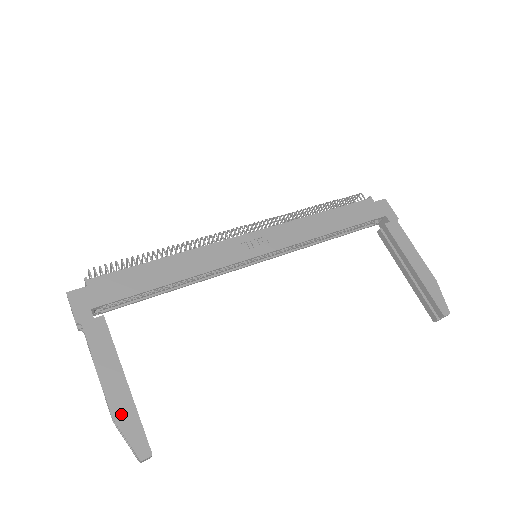
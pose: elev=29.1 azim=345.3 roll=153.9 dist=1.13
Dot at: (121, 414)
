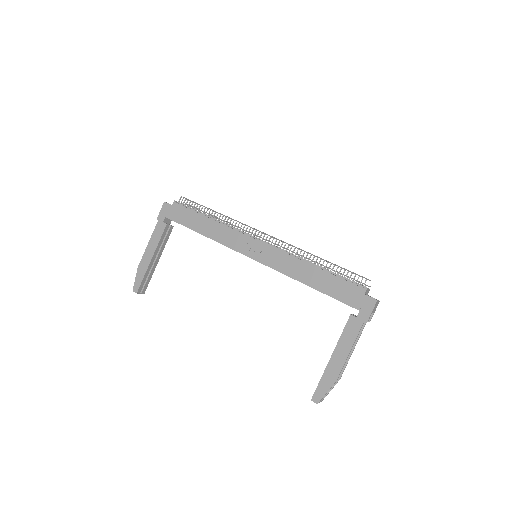
Dot at: (141, 269)
